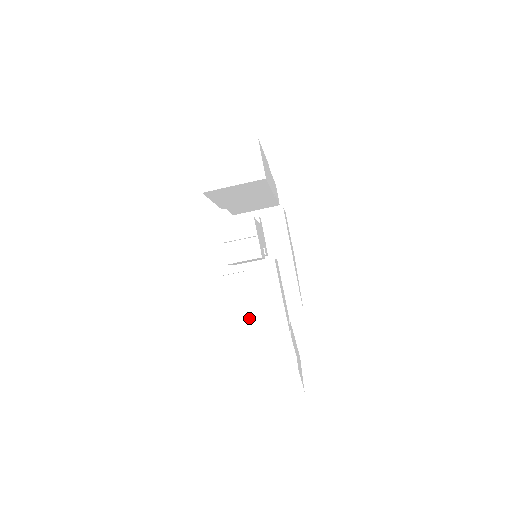
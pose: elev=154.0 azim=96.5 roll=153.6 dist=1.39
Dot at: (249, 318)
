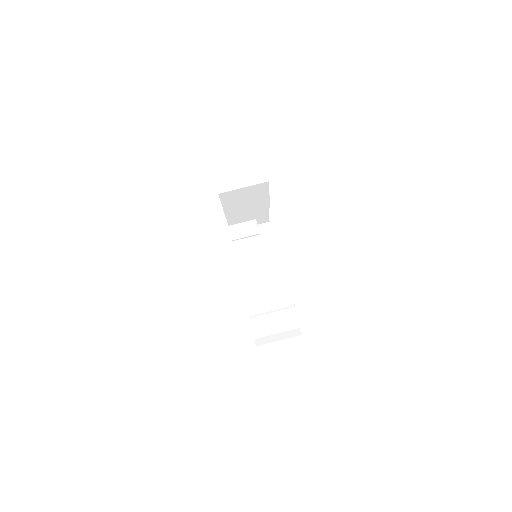
Dot at: (260, 293)
